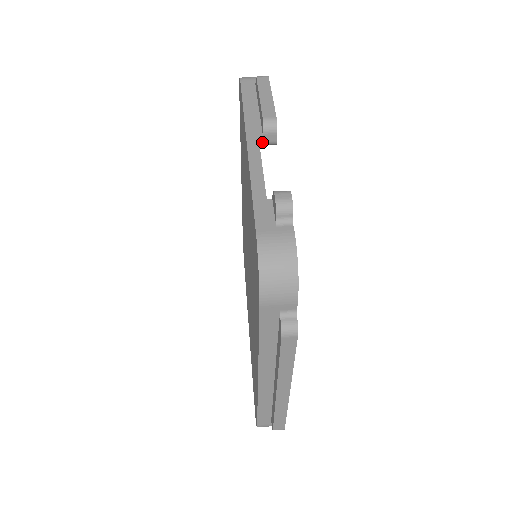
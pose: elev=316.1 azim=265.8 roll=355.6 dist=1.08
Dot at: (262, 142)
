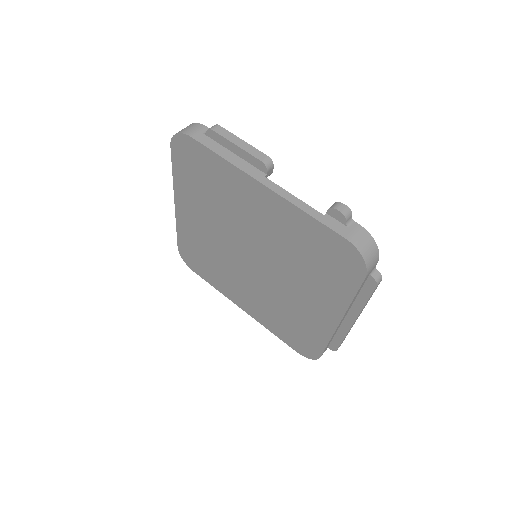
Dot at: (266, 178)
